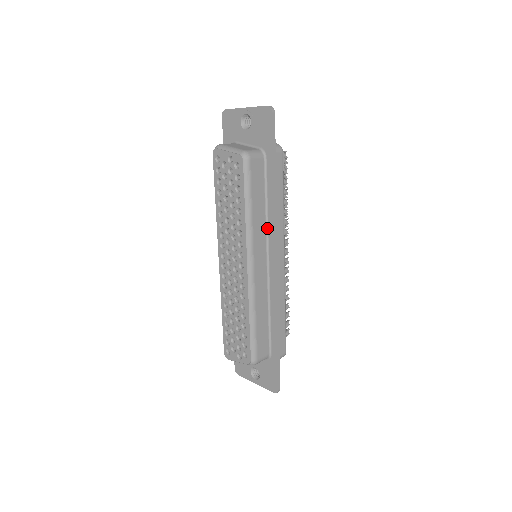
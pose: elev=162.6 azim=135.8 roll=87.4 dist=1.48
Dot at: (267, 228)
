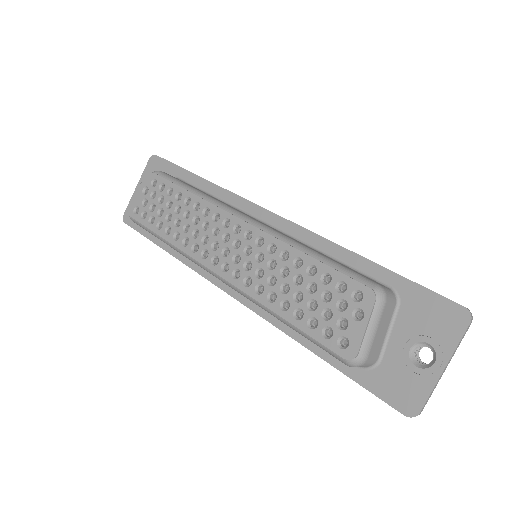
Dot at: (232, 206)
